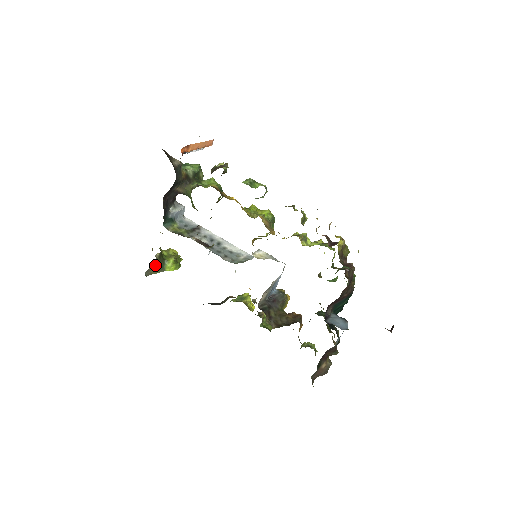
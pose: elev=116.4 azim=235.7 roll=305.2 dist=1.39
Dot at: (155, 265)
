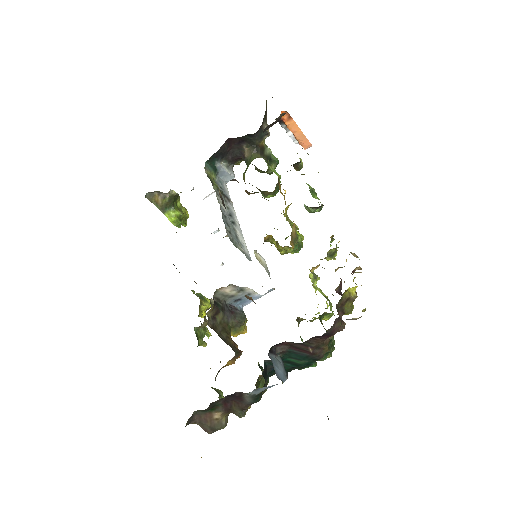
Dot at: (162, 197)
